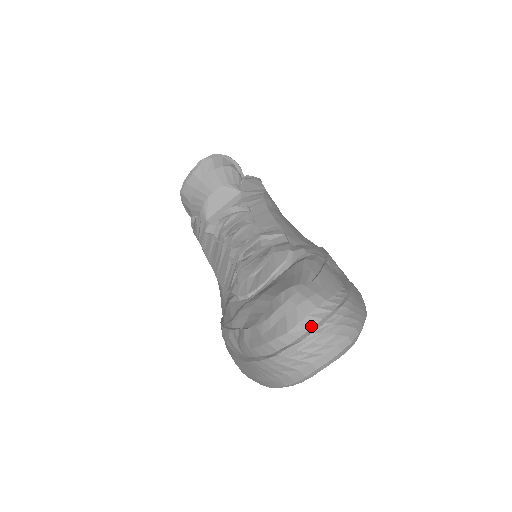
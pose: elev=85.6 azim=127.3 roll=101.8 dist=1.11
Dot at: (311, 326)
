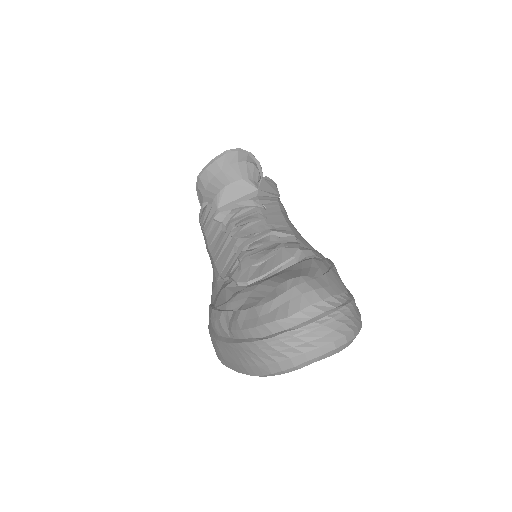
Dot at: (313, 316)
